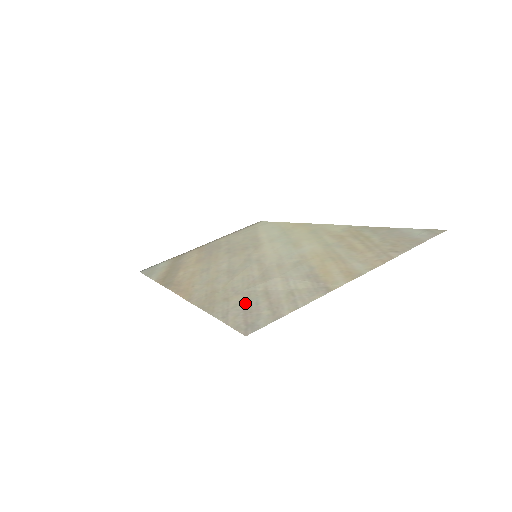
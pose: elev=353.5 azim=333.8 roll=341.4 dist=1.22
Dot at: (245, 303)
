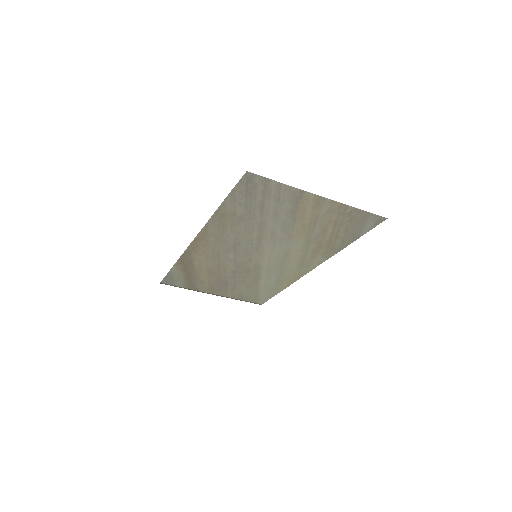
Dot at: (247, 203)
